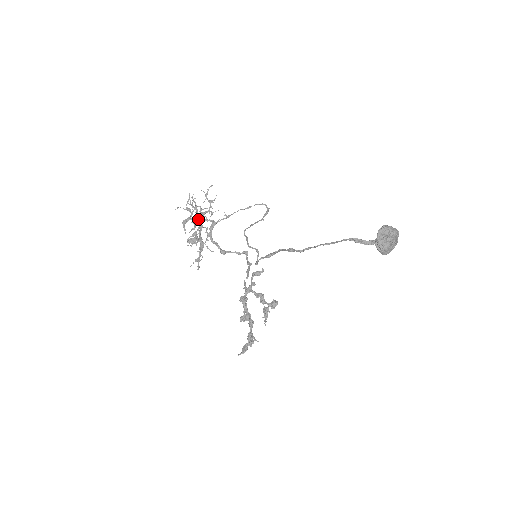
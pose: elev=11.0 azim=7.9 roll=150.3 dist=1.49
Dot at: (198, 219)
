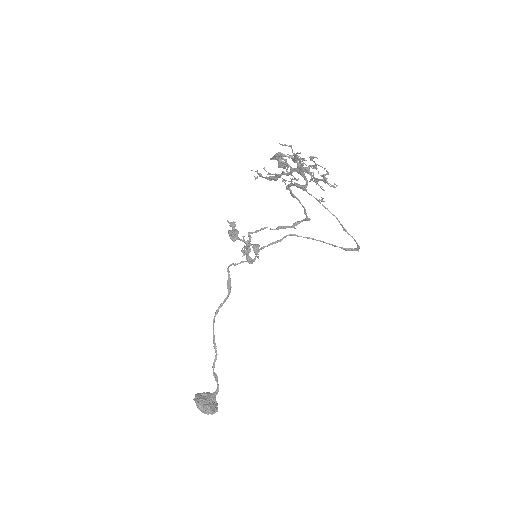
Dot at: (298, 167)
